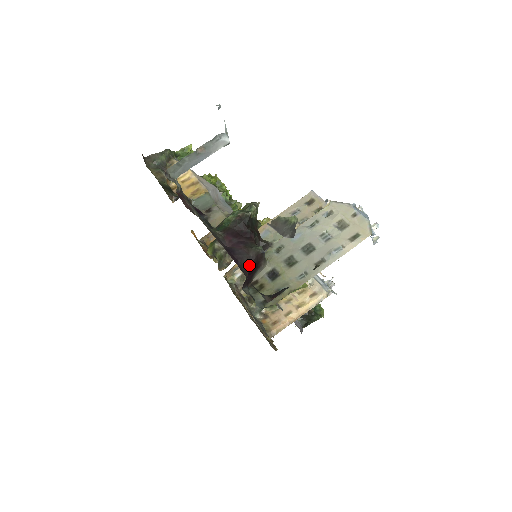
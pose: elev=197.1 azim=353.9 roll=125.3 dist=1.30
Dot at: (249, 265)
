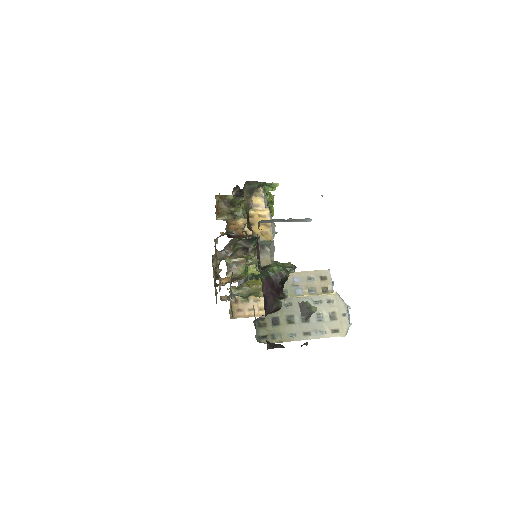
Dot at: (269, 313)
